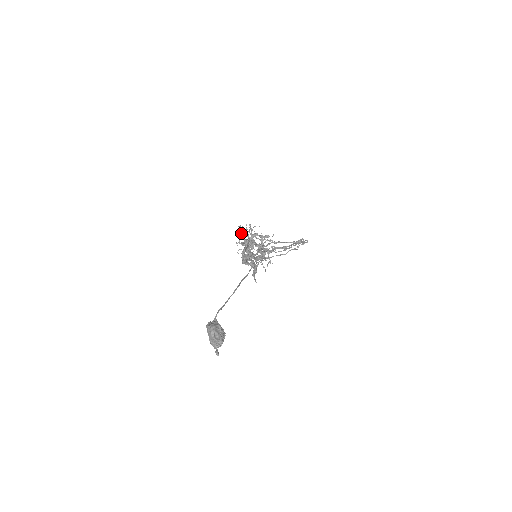
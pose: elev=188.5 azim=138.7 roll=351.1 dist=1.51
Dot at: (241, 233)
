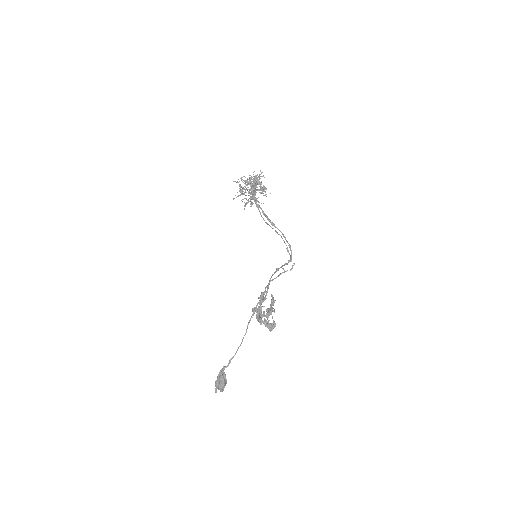
Dot at: (271, 303)
